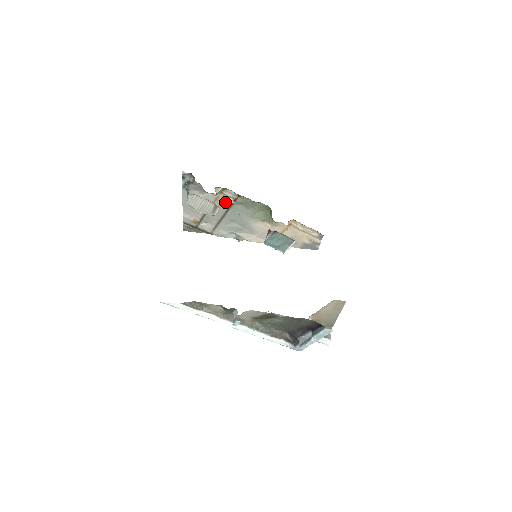
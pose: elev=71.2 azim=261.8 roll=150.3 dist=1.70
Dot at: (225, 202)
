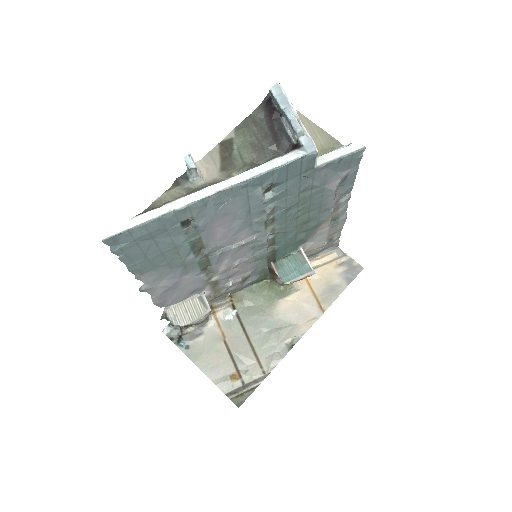
Dot at: (230, 321)
